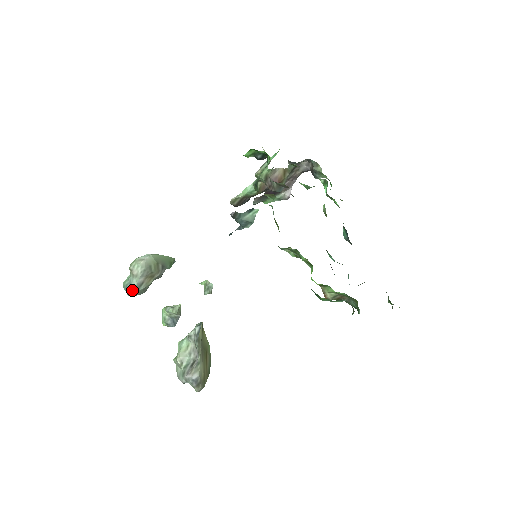
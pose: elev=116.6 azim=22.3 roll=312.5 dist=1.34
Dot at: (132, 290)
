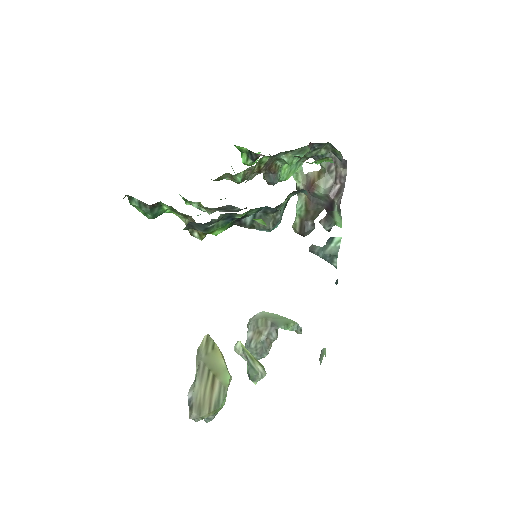
Dot at: (246, 348)
